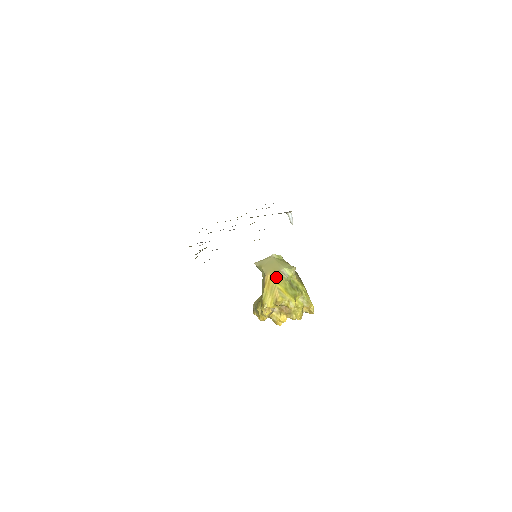
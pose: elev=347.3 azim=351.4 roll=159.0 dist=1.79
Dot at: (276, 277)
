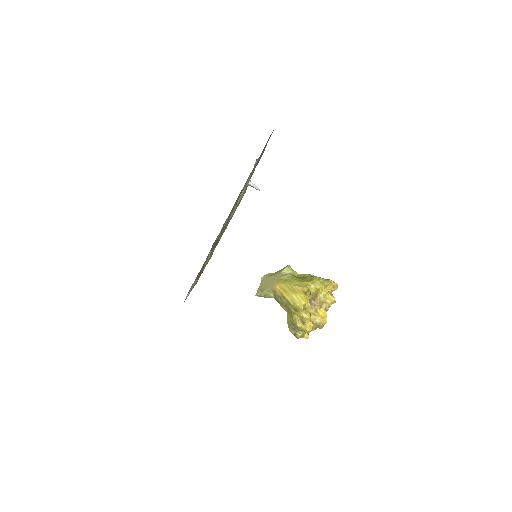
Dot at: (284, 282)
